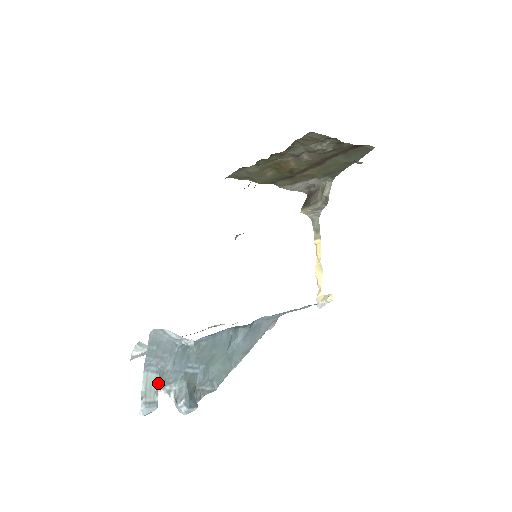
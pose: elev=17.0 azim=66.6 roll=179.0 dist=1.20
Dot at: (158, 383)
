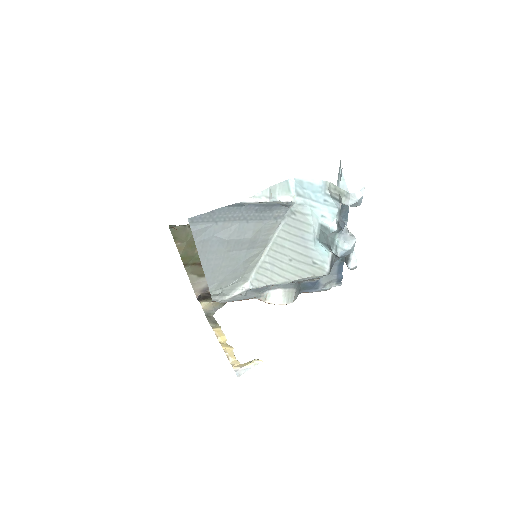
Dot at: occluded
